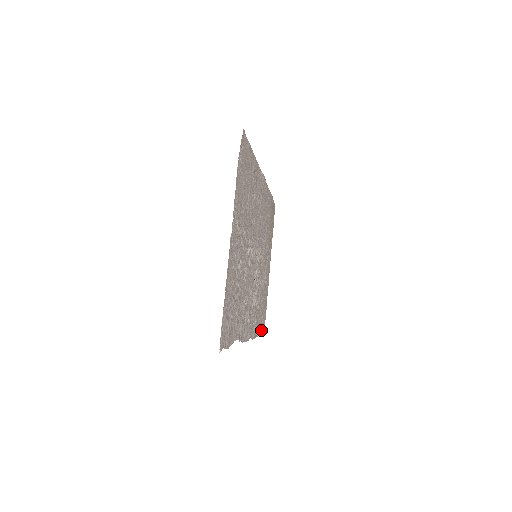
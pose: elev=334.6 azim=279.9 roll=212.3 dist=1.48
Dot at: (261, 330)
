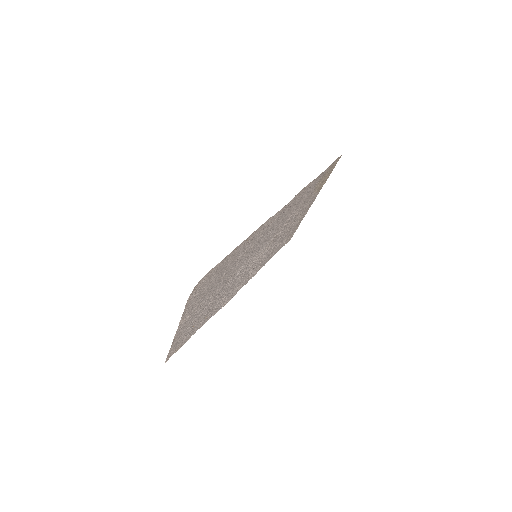
Dot at: (280, 248)
